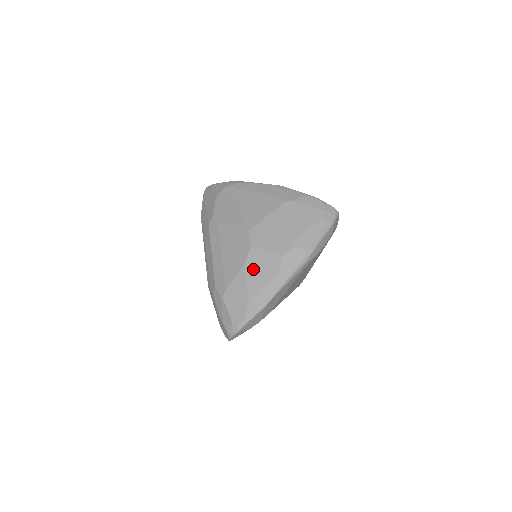
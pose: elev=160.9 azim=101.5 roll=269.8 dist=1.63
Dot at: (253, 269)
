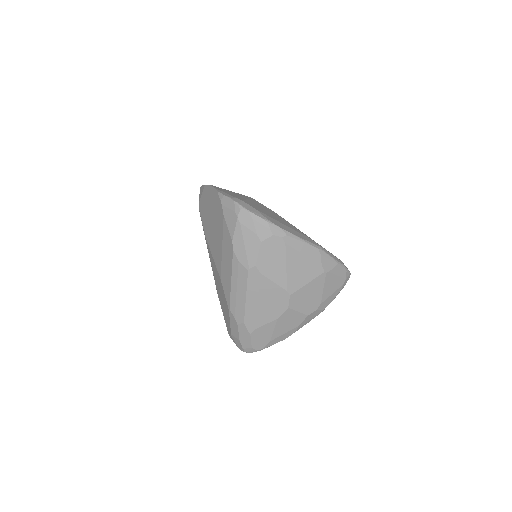
Dot at: (283, 322)
